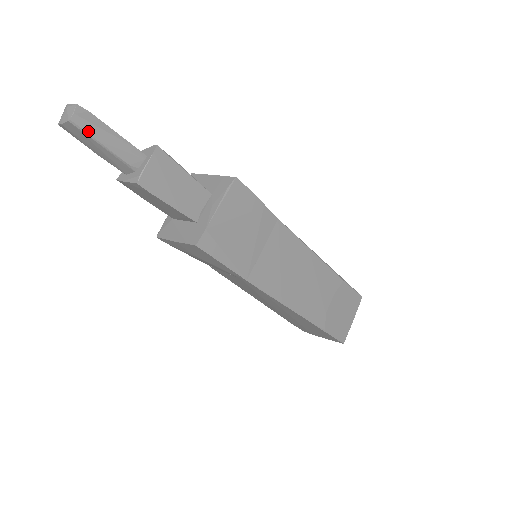
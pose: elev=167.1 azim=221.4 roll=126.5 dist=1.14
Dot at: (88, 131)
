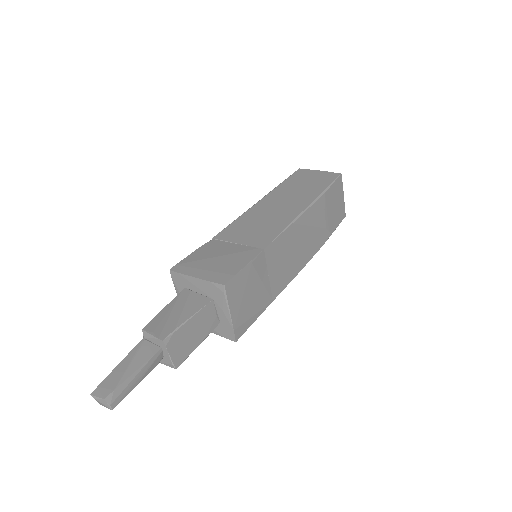
Dot at: (125, 396)
